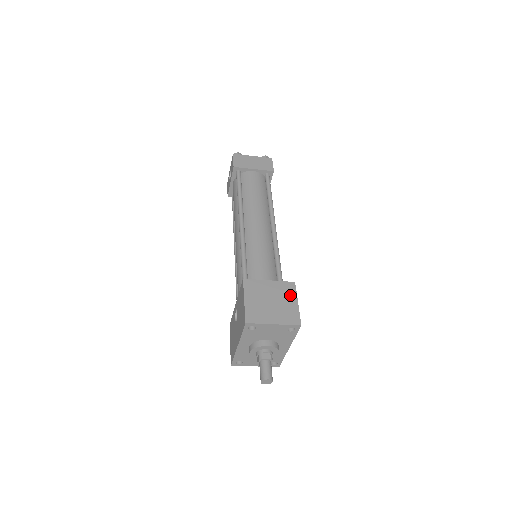
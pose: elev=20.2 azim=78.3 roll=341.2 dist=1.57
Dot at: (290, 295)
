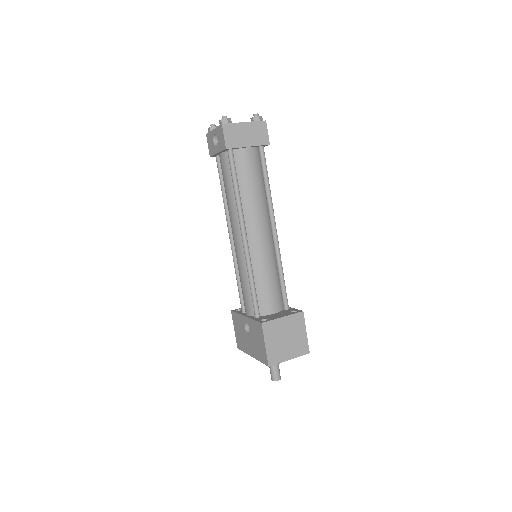
Dot at: (300, 327)
